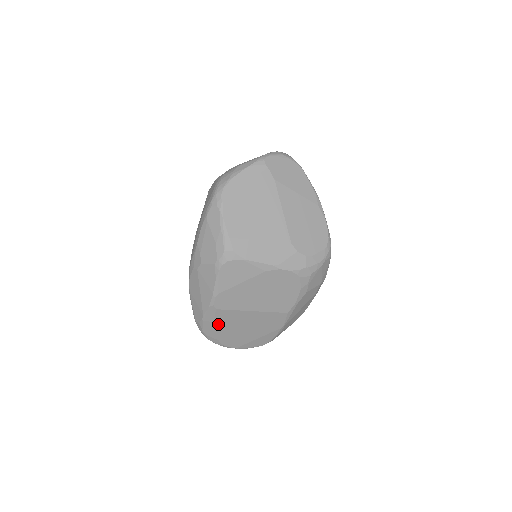
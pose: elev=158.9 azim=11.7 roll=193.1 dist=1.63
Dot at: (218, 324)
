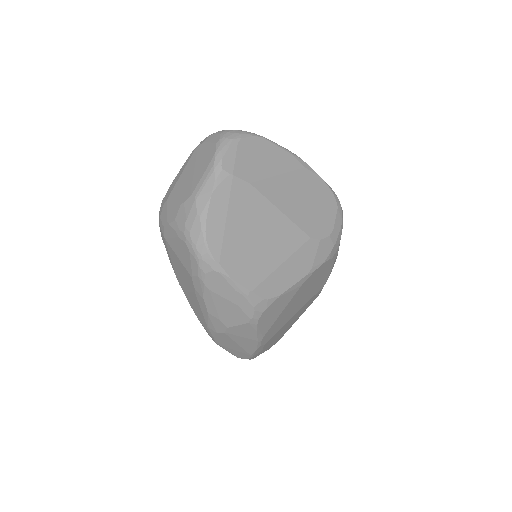
Dot at: (266, 347)
